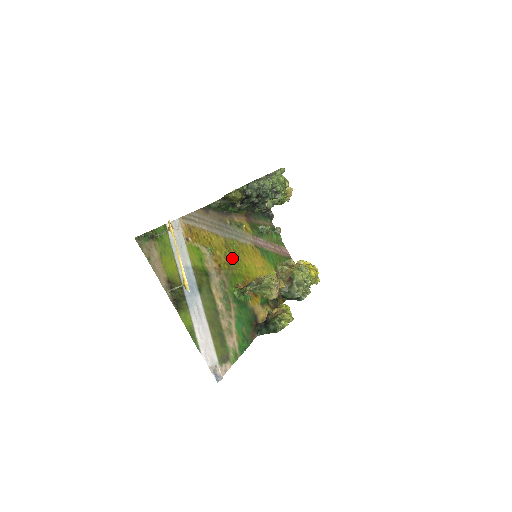
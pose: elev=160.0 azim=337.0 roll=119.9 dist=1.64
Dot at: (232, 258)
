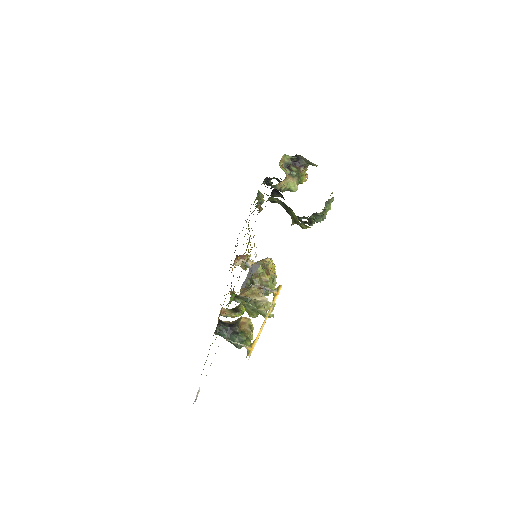
Dot at: occluded
